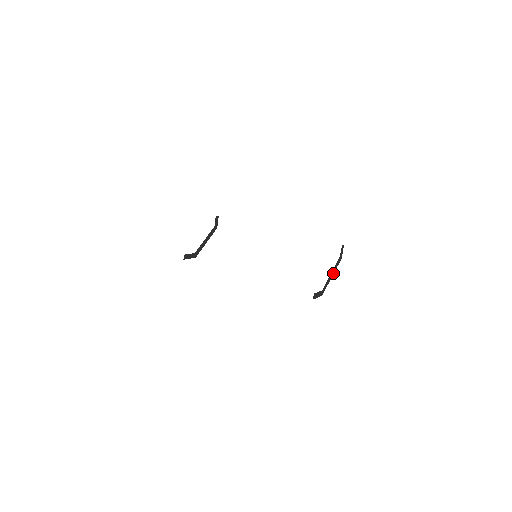
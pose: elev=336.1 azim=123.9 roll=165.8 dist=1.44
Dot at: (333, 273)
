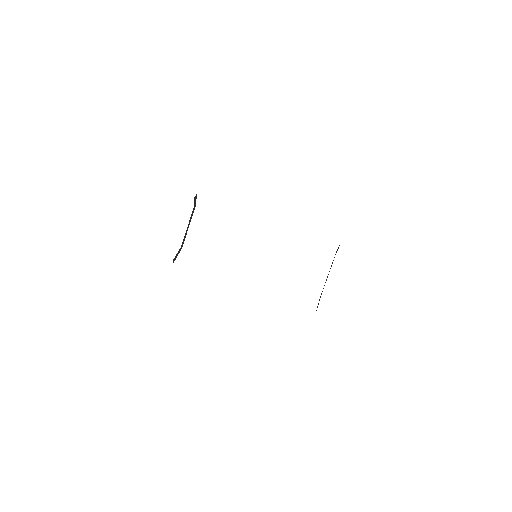
Dot at: occluded
